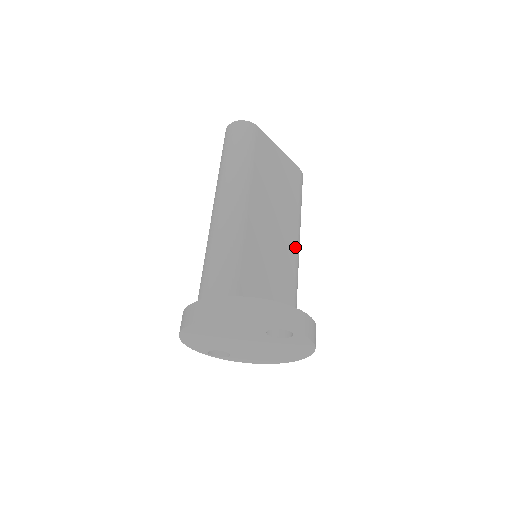
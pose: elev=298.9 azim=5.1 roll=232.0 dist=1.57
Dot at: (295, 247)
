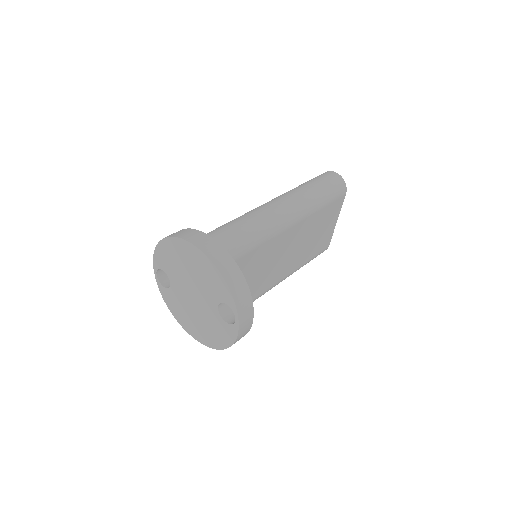
Dot at: (278, 281)
